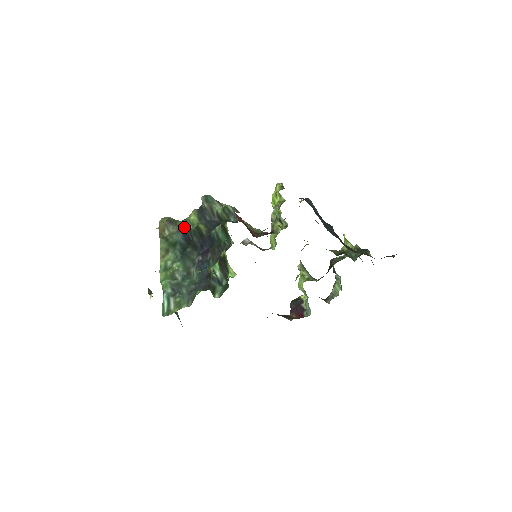
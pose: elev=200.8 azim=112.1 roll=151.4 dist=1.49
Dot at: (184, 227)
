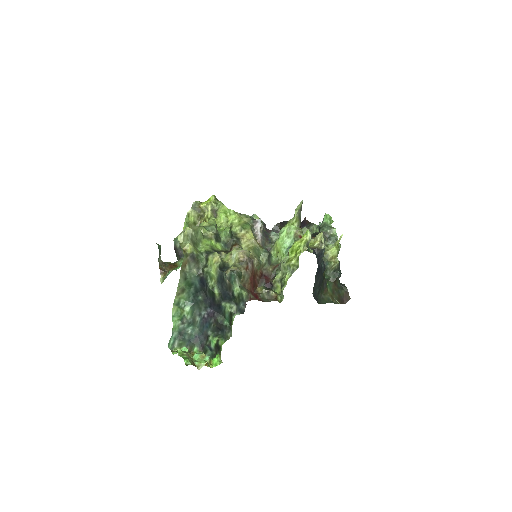
Dot at: (203, 274)
